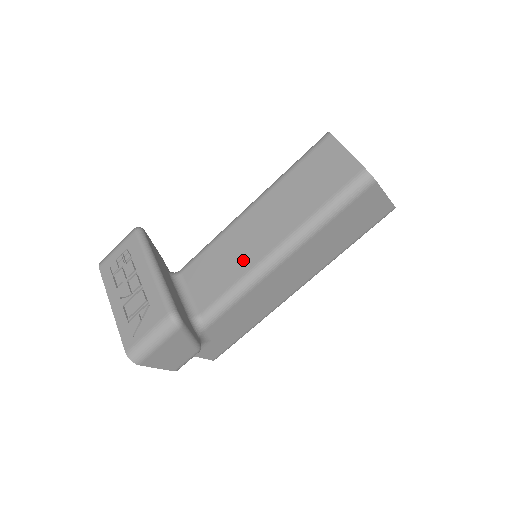
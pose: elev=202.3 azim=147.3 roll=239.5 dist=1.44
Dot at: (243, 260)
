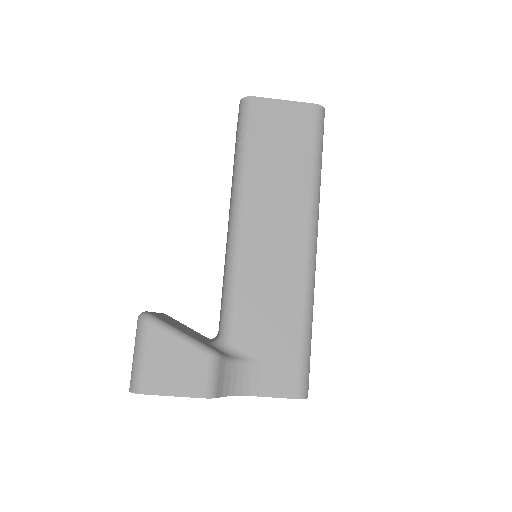
Dot at: occluded
